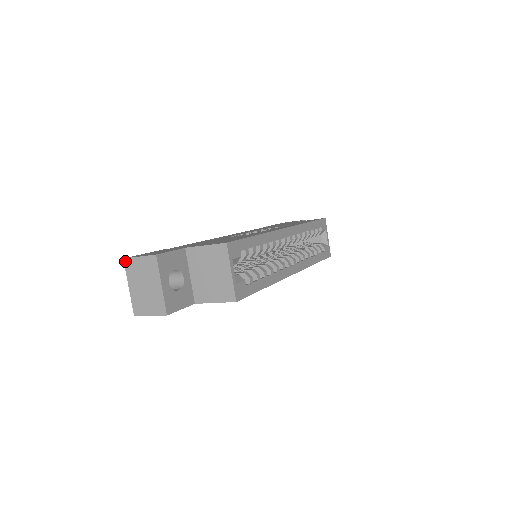
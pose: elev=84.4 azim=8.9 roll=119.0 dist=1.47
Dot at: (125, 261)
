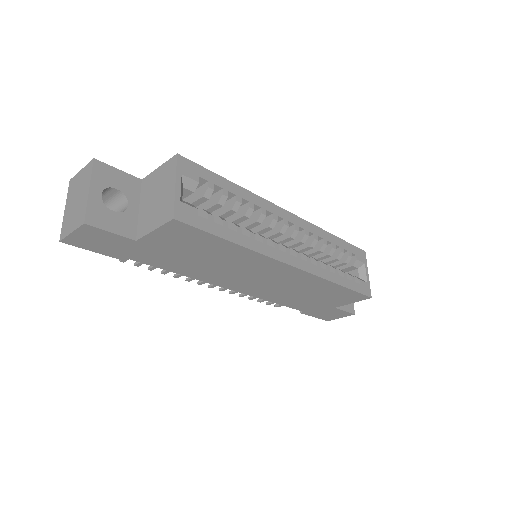
Dot at: (70, 182)
